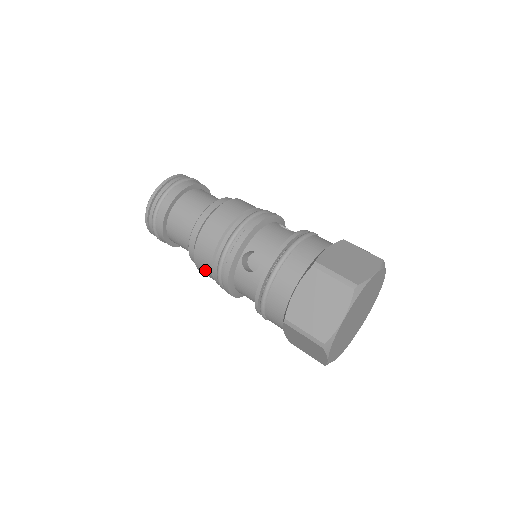
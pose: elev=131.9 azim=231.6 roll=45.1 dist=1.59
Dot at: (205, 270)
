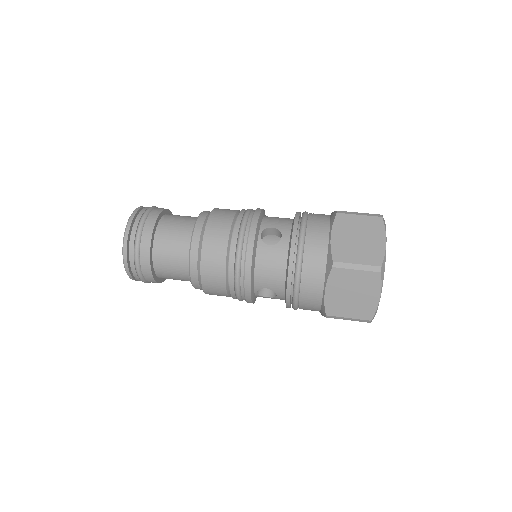
Dot at: (215, 269)
